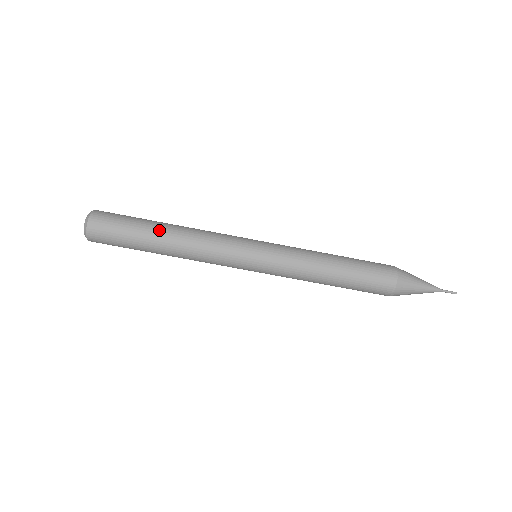
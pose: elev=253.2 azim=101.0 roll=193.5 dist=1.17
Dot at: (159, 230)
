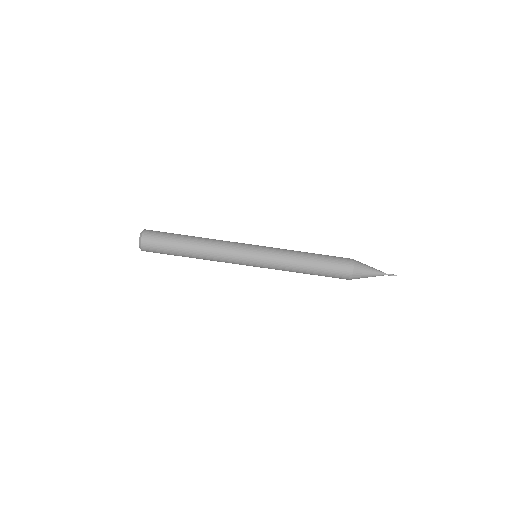
Dot at: (190, 238)
